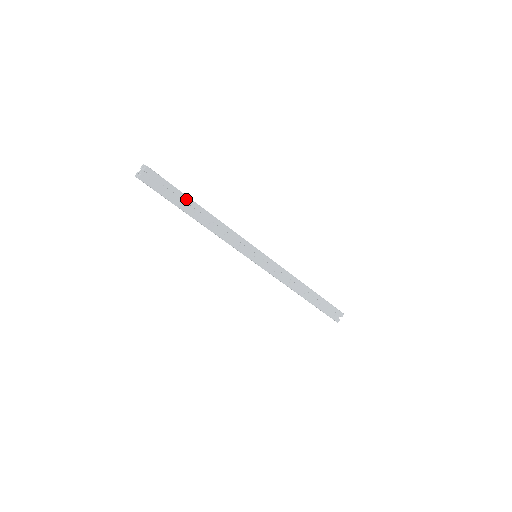
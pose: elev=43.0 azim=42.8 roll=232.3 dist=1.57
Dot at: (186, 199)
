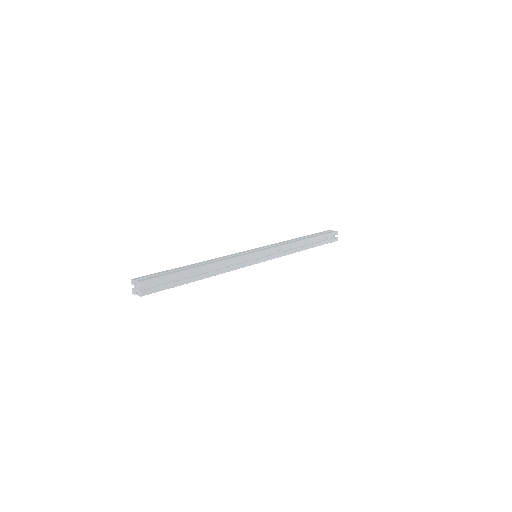
Dot at: (184, 273)
